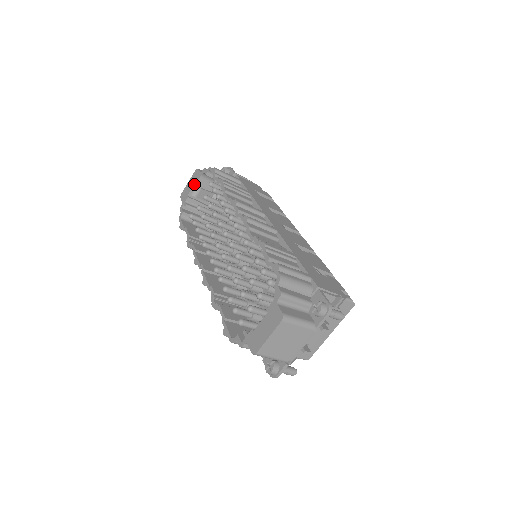
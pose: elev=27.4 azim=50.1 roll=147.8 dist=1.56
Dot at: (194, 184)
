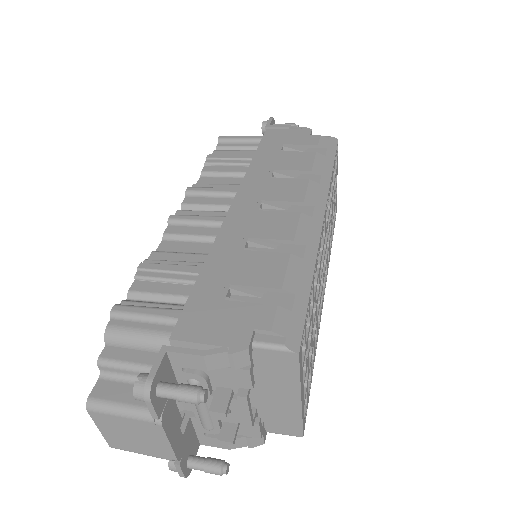
Dot at: occluded
